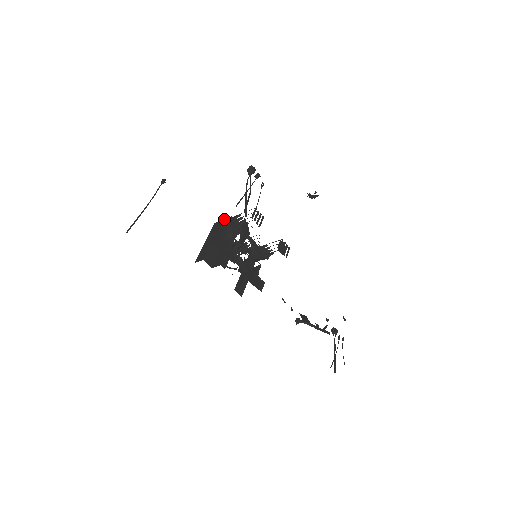
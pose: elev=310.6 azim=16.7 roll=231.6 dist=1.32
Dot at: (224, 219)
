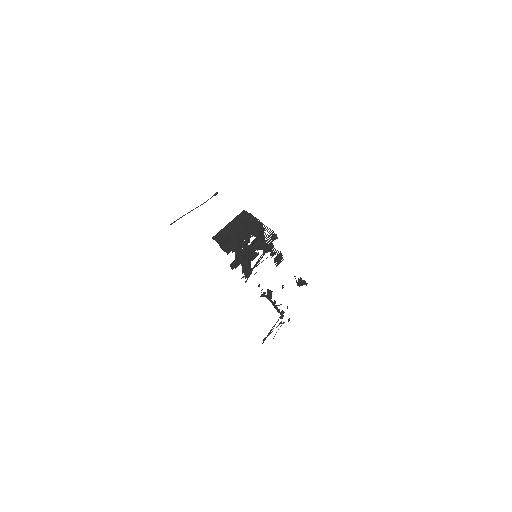
Dot at: (251, 215)
